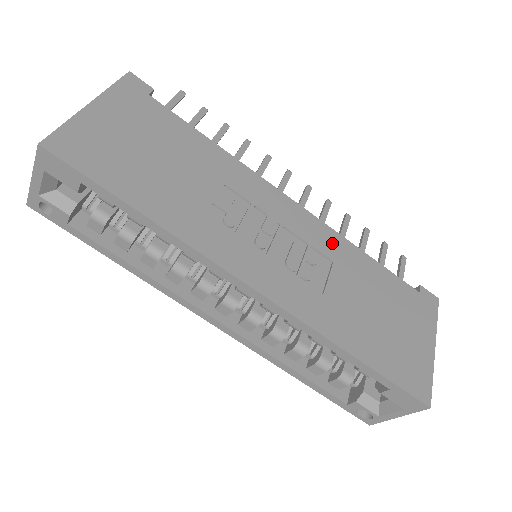
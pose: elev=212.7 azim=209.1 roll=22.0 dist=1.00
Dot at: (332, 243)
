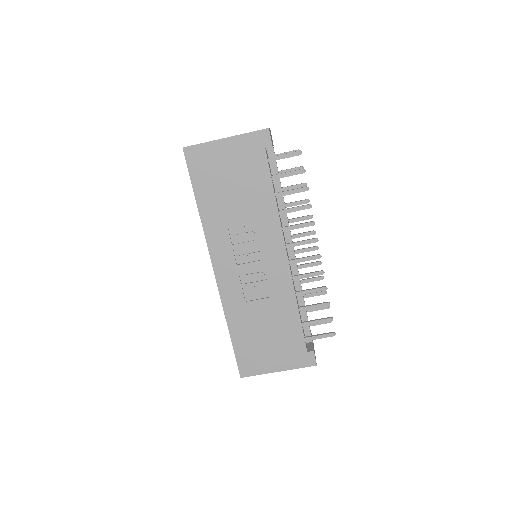
Dot at: (283, 290)
